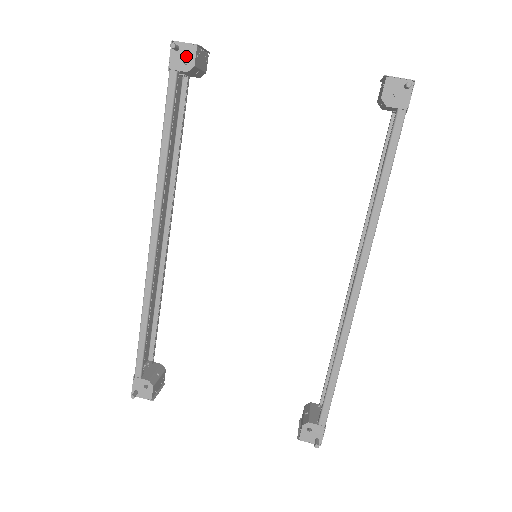
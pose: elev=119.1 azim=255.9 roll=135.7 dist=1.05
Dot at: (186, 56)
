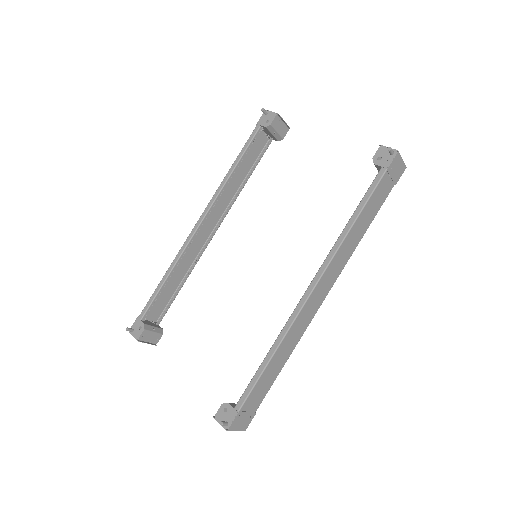
Dot at: (269, 118)
